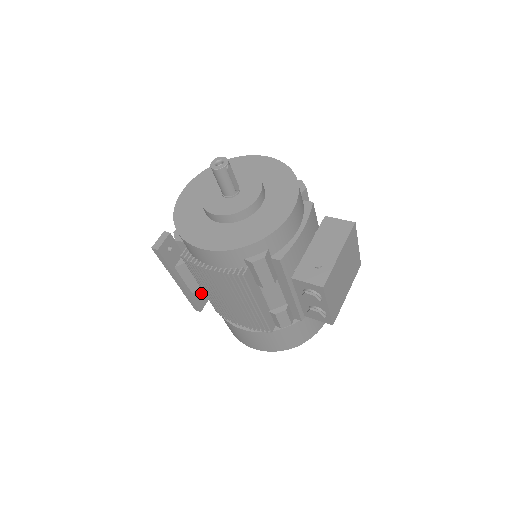
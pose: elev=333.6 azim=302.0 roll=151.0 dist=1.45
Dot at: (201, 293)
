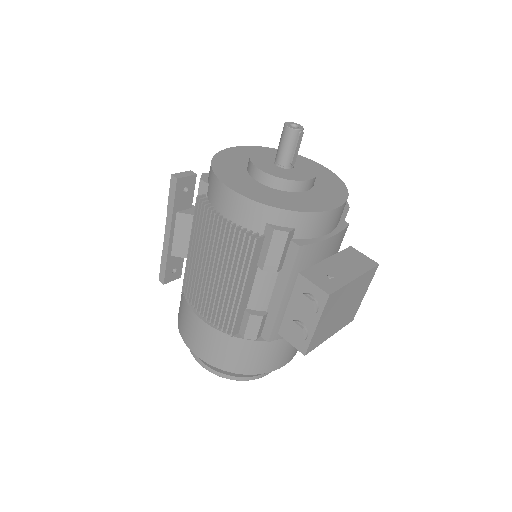
Dot at: (177, 265)
